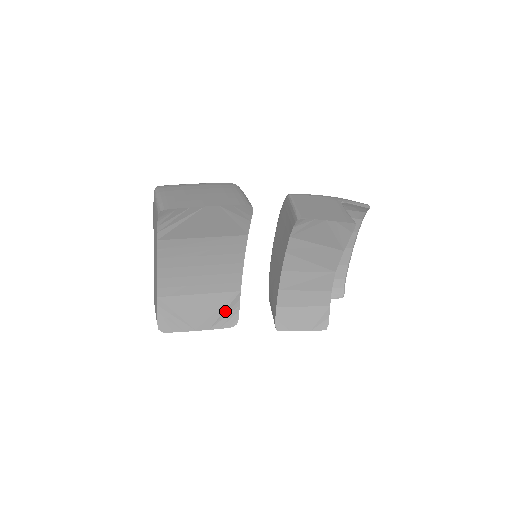
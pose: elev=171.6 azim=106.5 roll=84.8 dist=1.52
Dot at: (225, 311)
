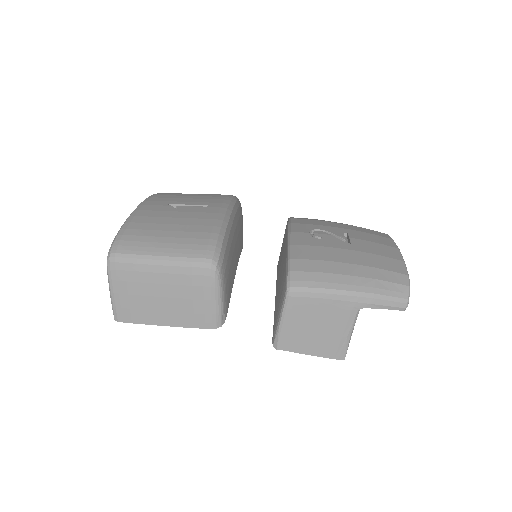
Dot at: occluded
